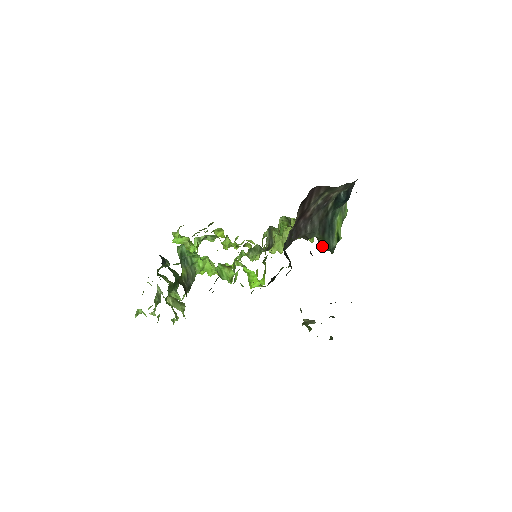
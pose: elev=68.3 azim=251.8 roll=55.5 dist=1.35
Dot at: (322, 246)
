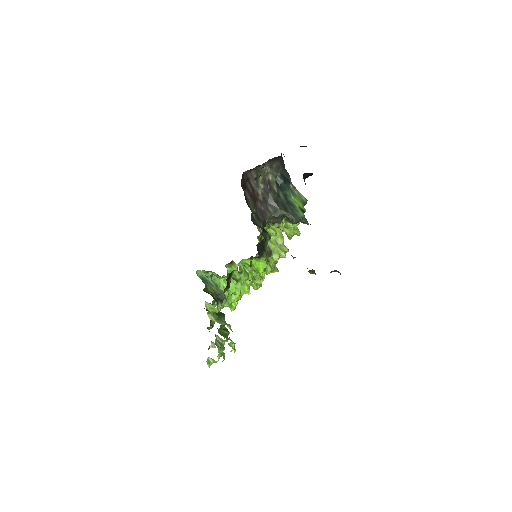
Dot at: (292, 219)
